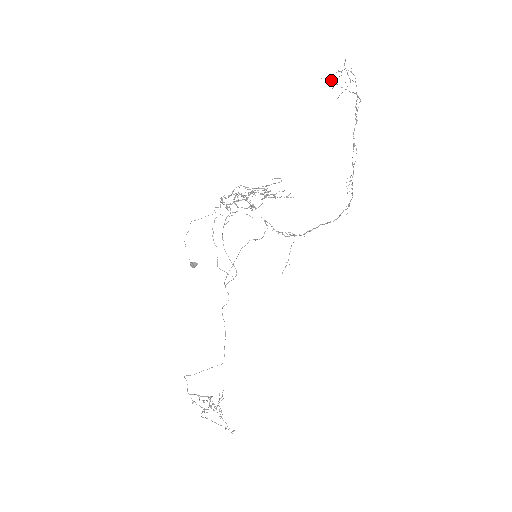
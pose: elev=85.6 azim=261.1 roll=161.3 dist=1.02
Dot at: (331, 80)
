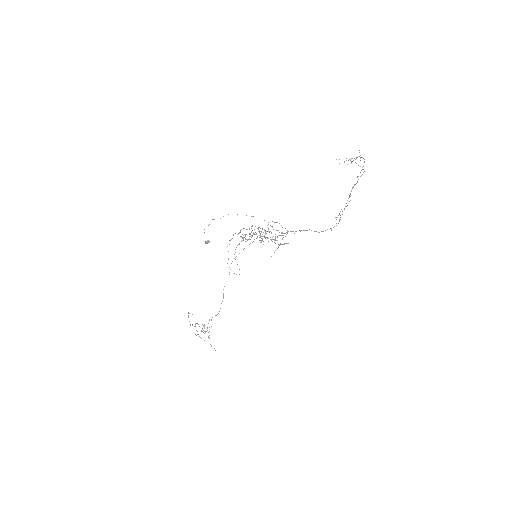
Dot at: occluded
